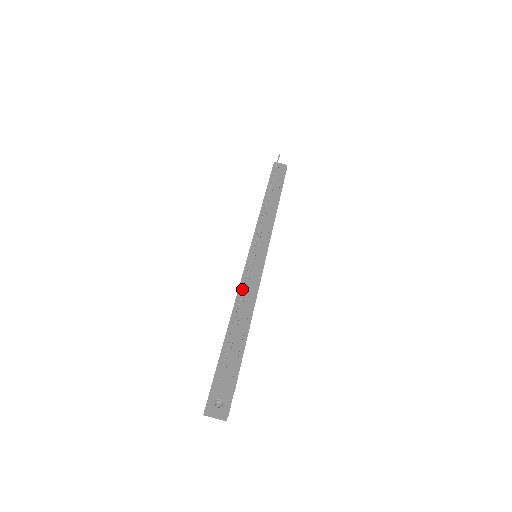
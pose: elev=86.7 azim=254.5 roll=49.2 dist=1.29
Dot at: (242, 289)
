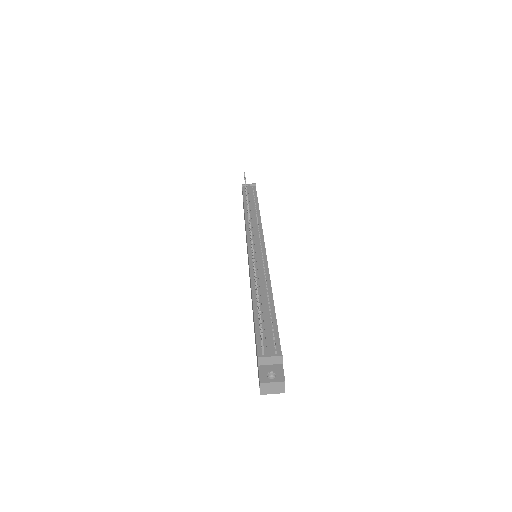
Dot at: occluded
